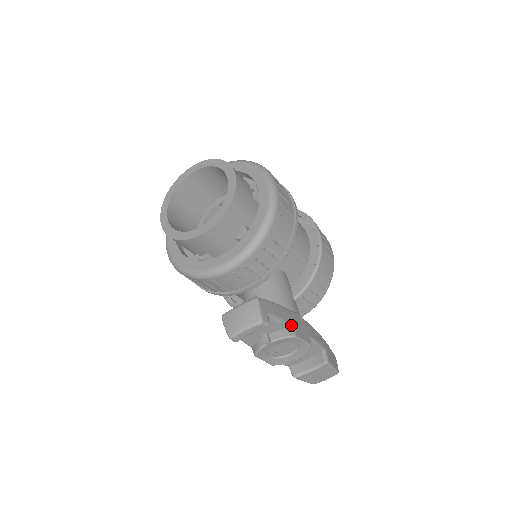
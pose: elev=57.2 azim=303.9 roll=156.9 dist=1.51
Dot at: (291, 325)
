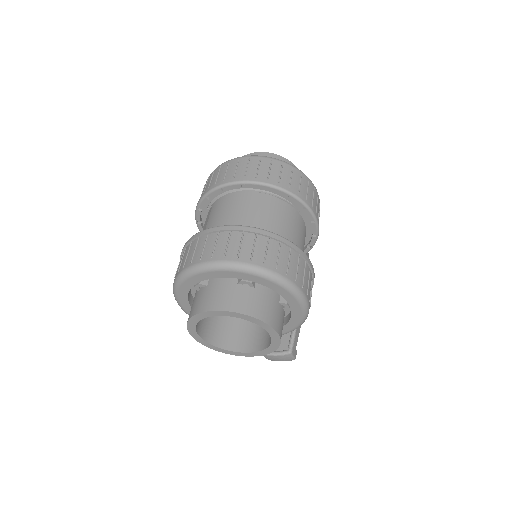
Dot at: occluded
